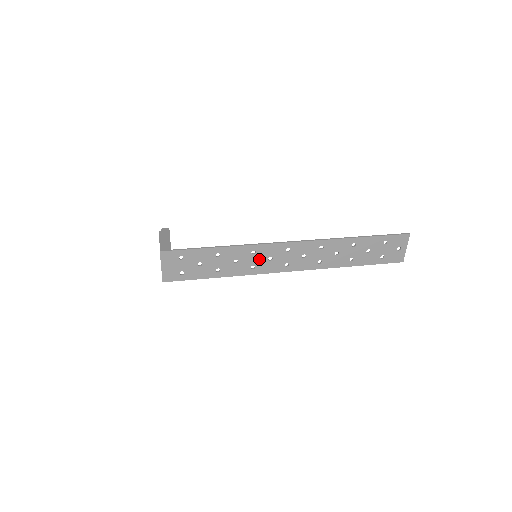
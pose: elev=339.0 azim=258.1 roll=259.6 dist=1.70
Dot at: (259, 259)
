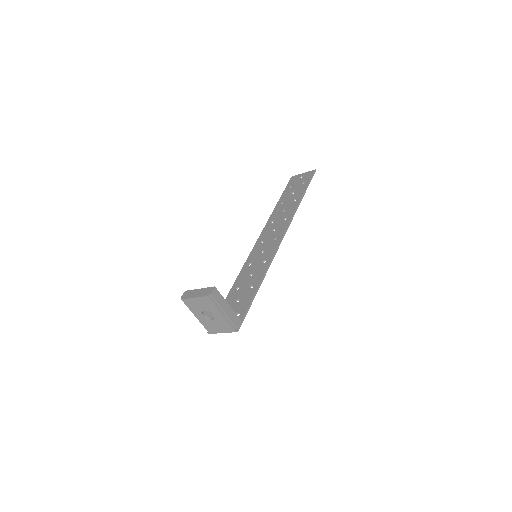
Dot at: (260, 260)
